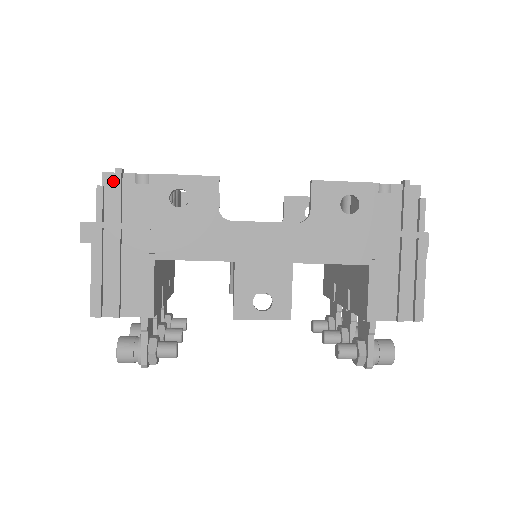
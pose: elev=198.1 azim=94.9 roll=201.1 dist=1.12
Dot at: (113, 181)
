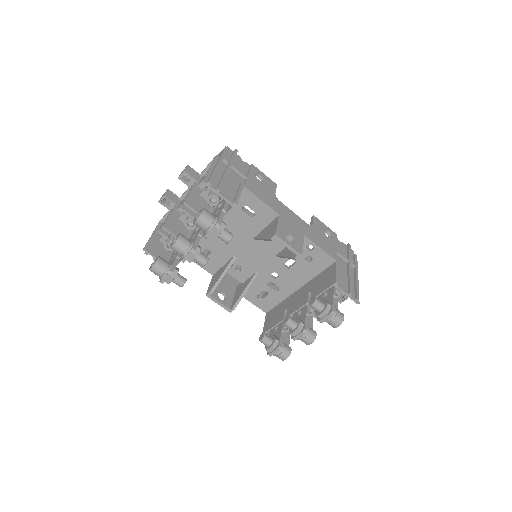
Dot at: (231, 152)
